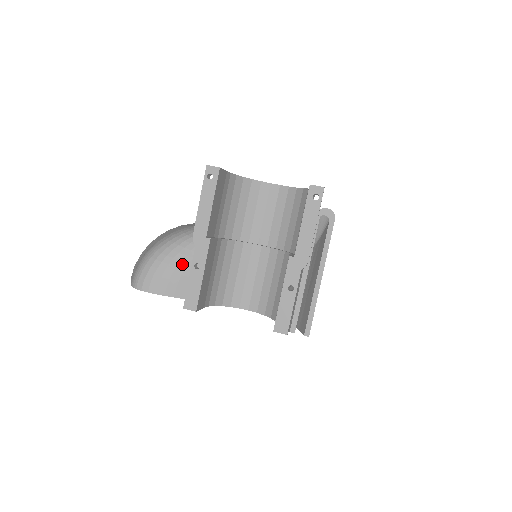
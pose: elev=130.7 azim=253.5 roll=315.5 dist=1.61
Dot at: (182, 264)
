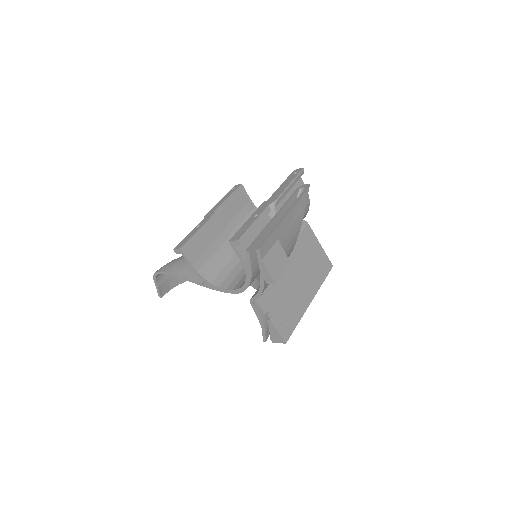
Dot at: occluded
